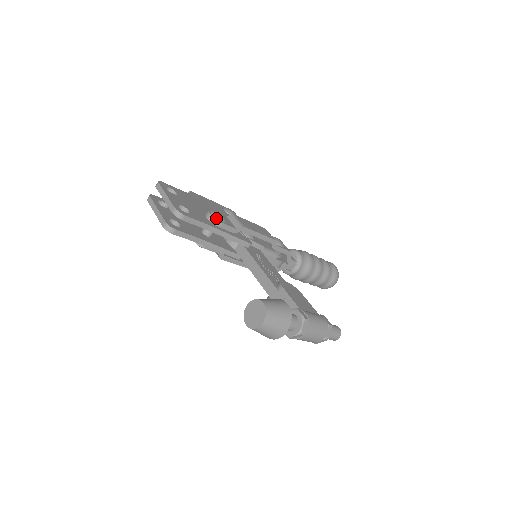
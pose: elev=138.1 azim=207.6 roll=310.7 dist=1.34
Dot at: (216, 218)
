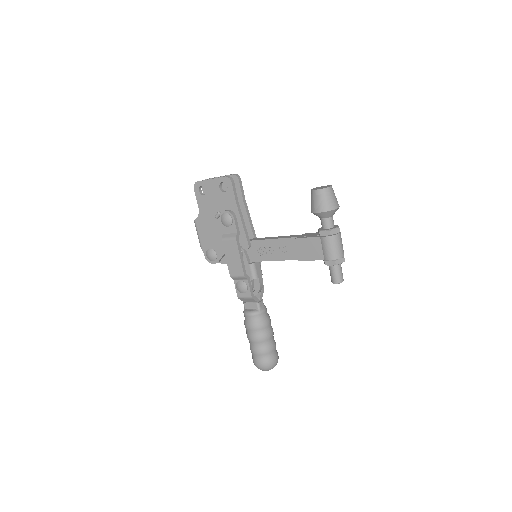
Dot at: occluded
